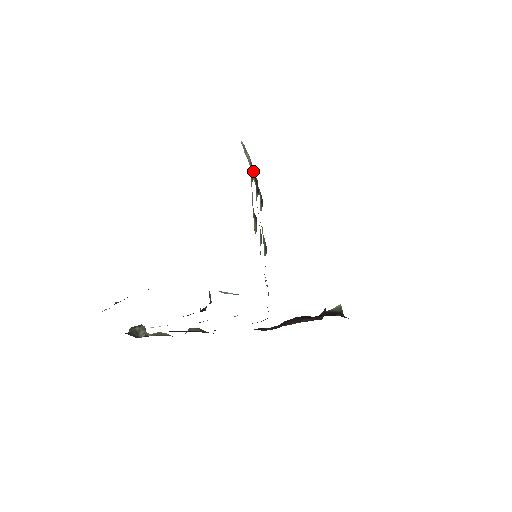
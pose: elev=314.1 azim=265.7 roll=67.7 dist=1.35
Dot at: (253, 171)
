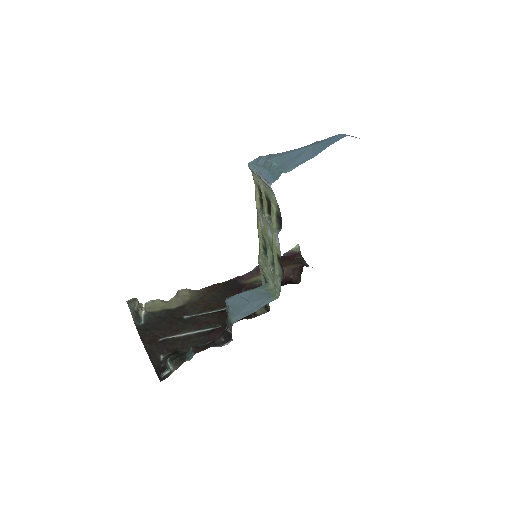
Dot at: (281, 221)
